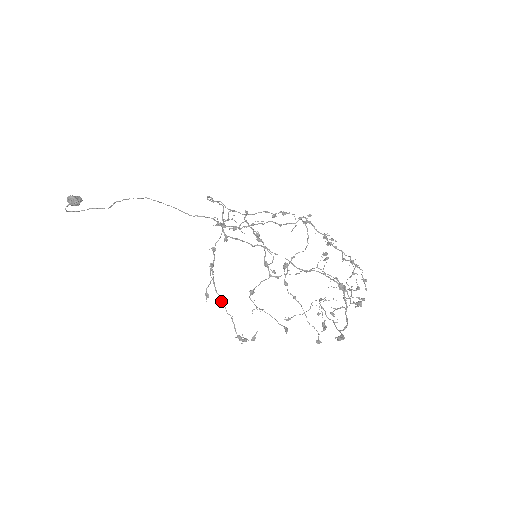
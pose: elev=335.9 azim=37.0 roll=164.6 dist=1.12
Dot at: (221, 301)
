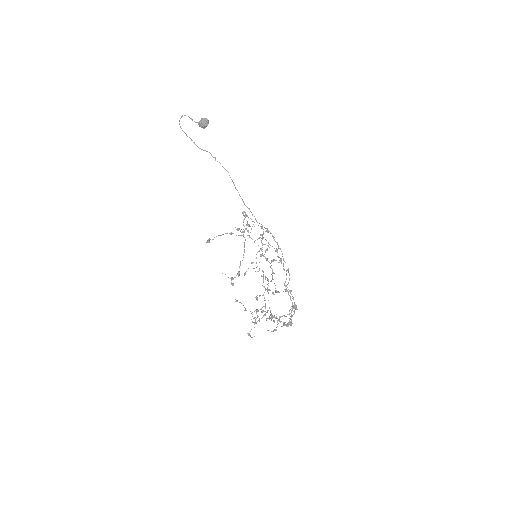
Dot at: occluded
